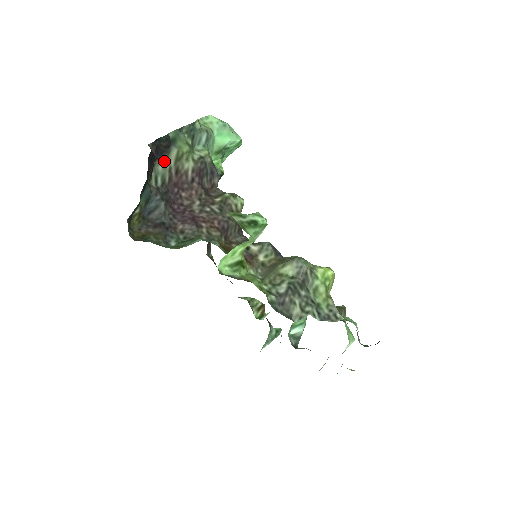
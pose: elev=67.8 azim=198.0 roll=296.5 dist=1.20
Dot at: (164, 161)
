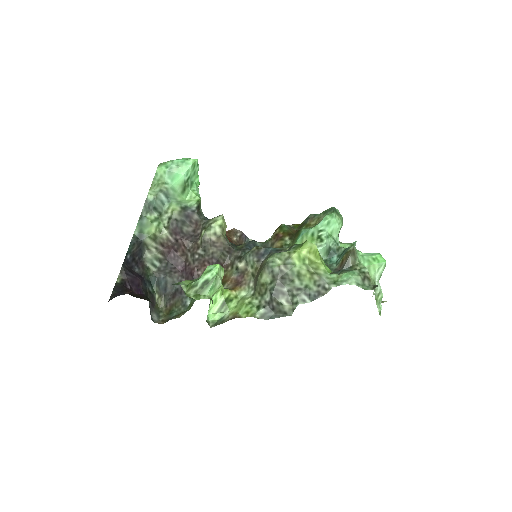
Dot at: (148, 249)
